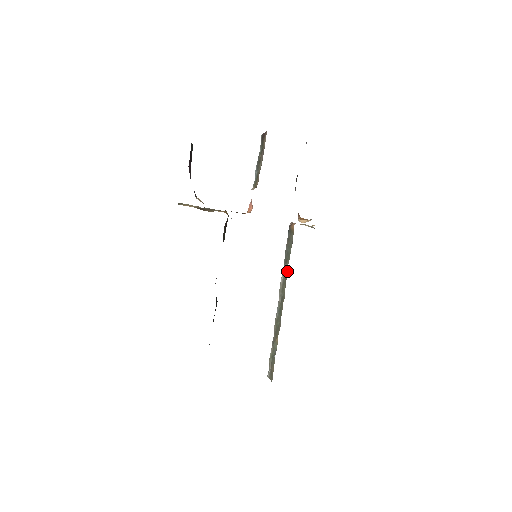
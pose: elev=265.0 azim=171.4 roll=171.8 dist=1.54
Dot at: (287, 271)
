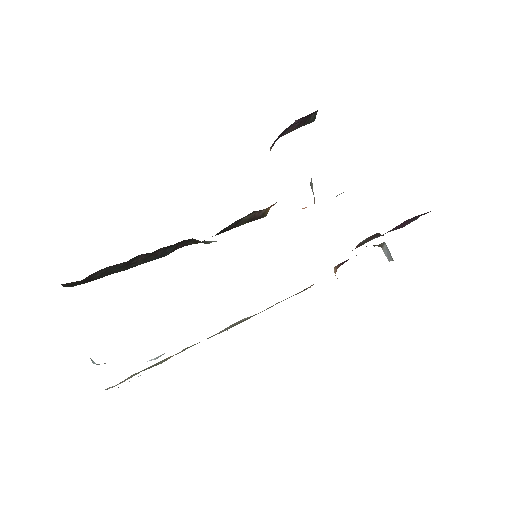
Dot at: occluded
